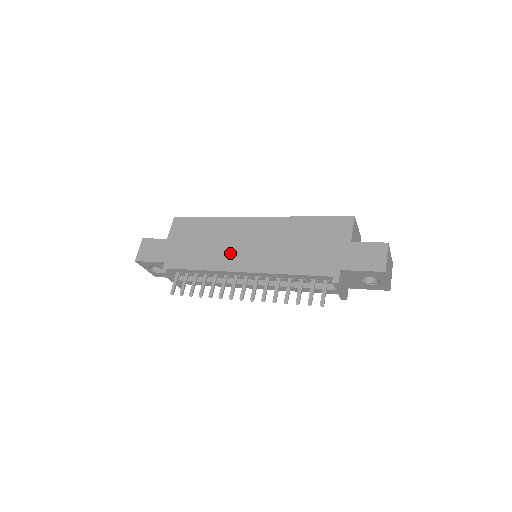
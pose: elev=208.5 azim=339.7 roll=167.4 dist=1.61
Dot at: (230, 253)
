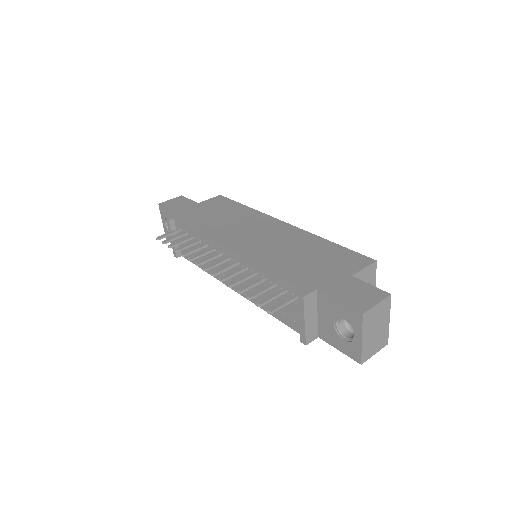
Dot at: (233, 232)
